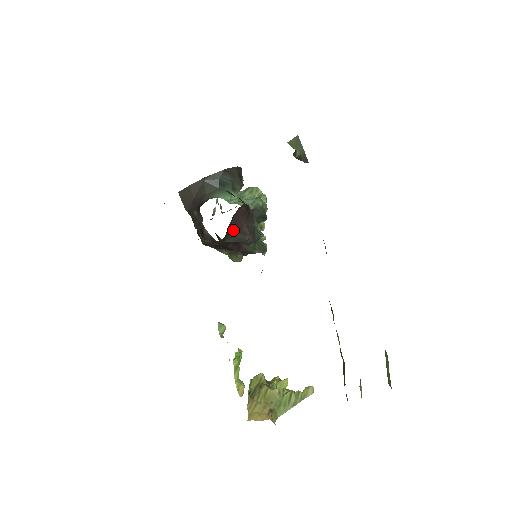
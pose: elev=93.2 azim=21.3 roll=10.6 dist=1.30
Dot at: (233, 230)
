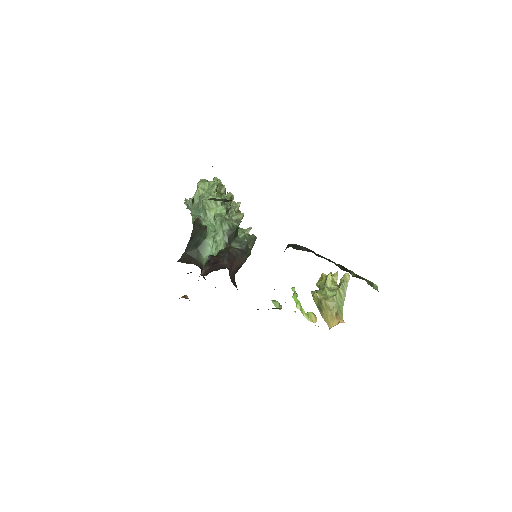
Dot at: occluded
